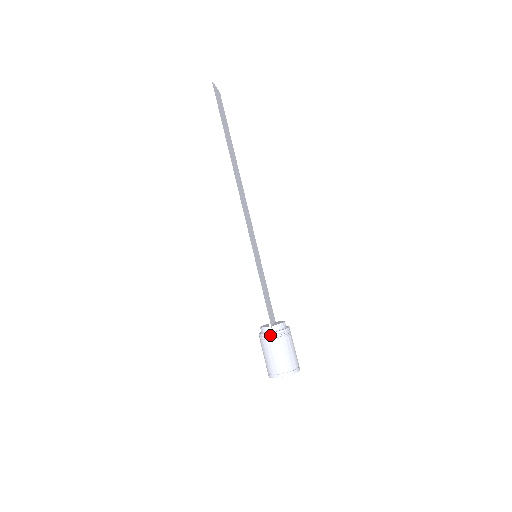
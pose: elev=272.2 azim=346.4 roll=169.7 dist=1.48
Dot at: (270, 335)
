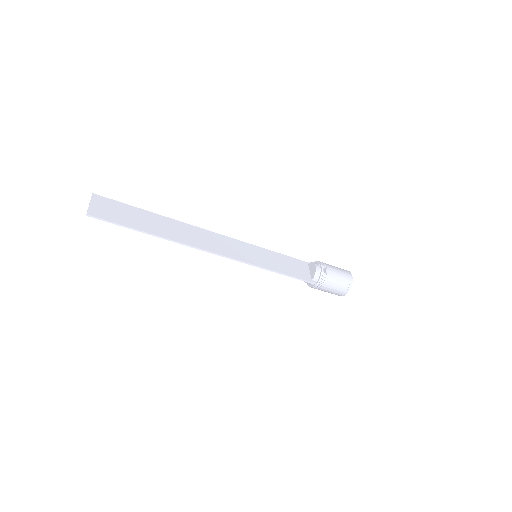
Dot at: (316, 286)
